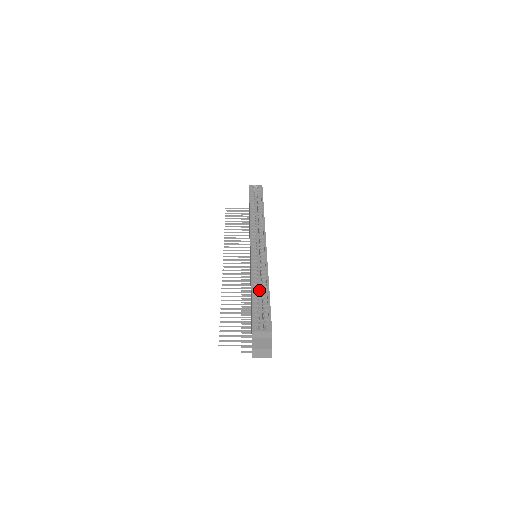
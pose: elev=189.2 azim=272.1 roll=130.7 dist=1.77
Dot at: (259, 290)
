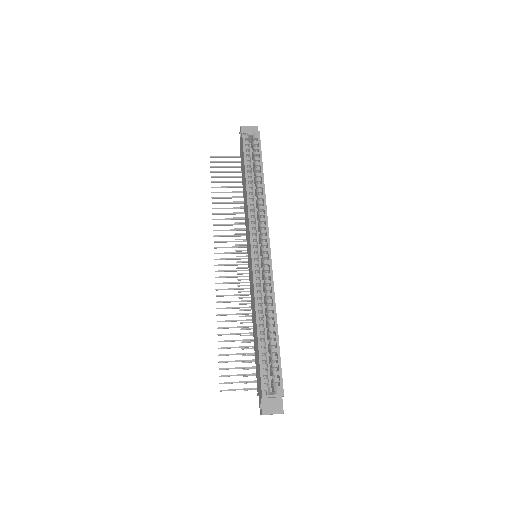
Dot at: occluded
